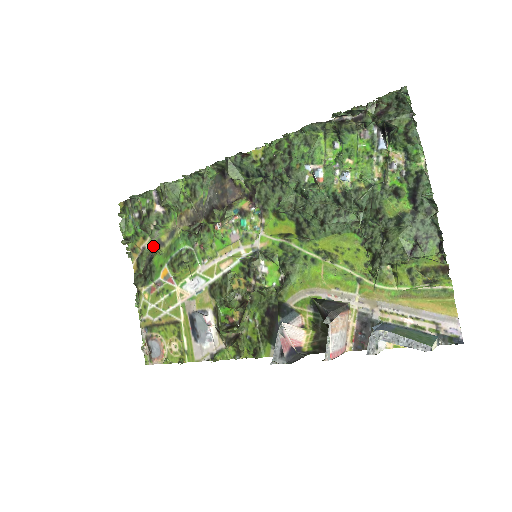
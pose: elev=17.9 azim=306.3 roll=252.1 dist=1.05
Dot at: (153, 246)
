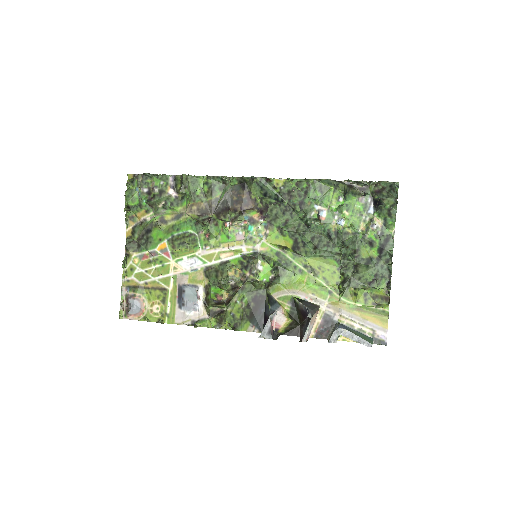
Dot at: (155, 221)
